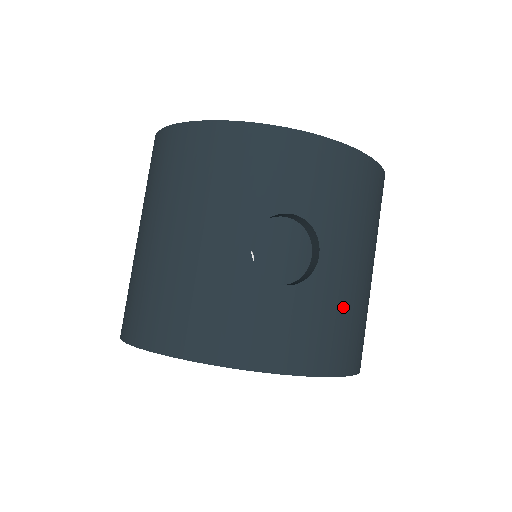
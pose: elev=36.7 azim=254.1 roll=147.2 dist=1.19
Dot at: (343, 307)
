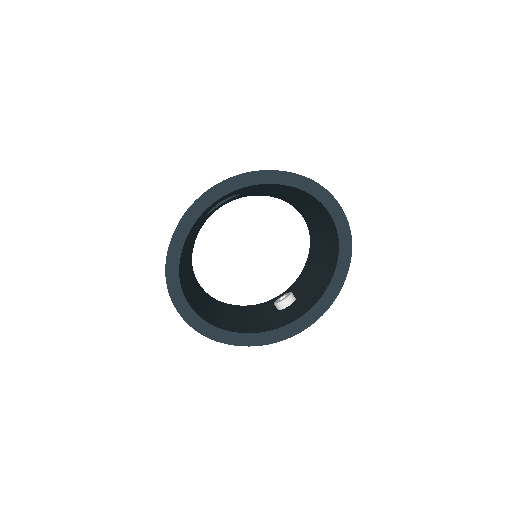
Dot at: occluded
